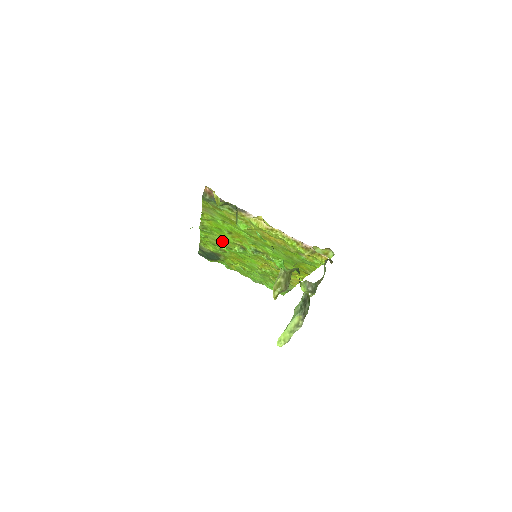
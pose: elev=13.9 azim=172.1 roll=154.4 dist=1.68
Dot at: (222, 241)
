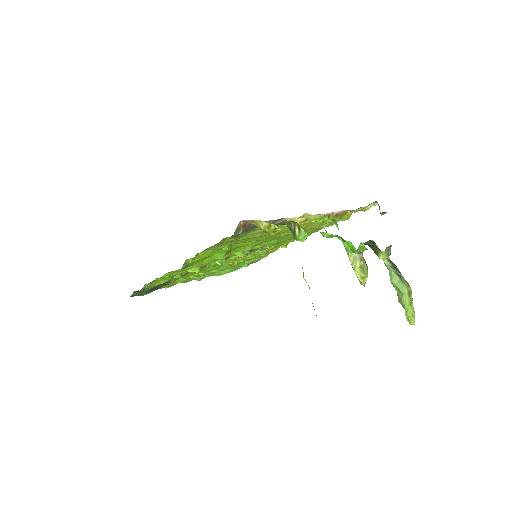
Dot at: (196, 266)
